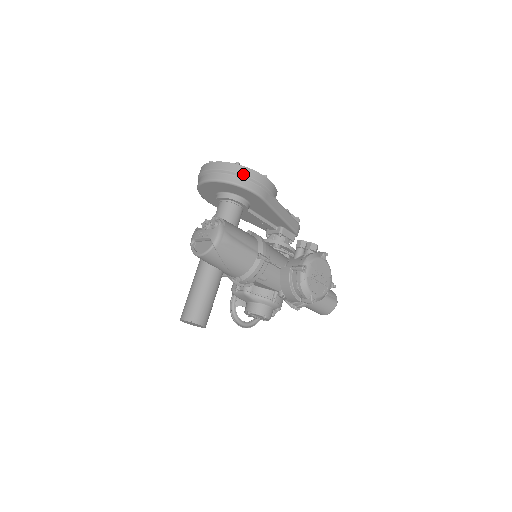
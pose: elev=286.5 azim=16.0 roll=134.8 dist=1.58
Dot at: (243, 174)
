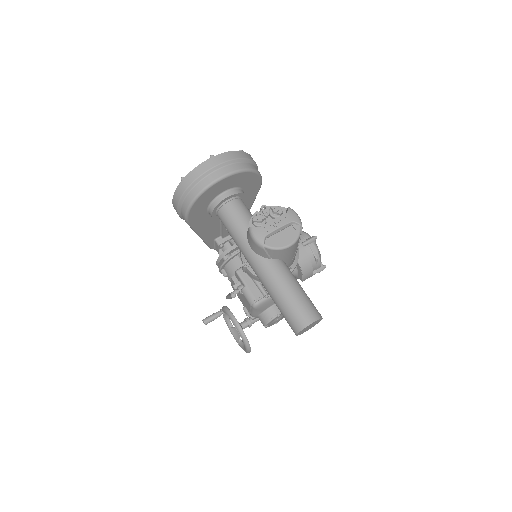
Dot at: (253, 160)
